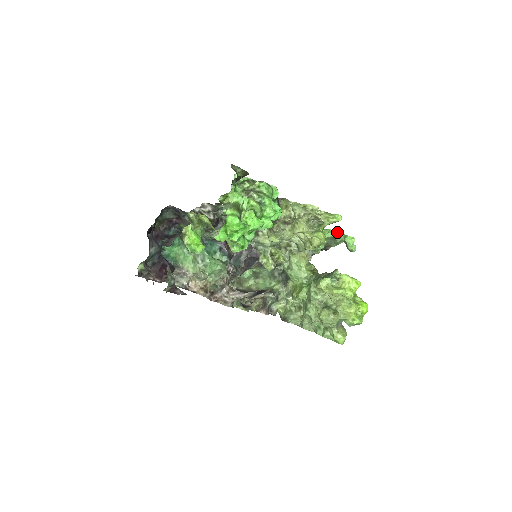
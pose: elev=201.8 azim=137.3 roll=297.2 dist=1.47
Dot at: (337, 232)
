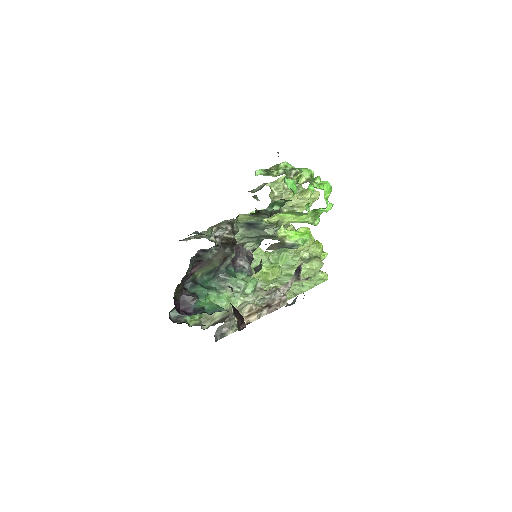
Dot at: occluded
